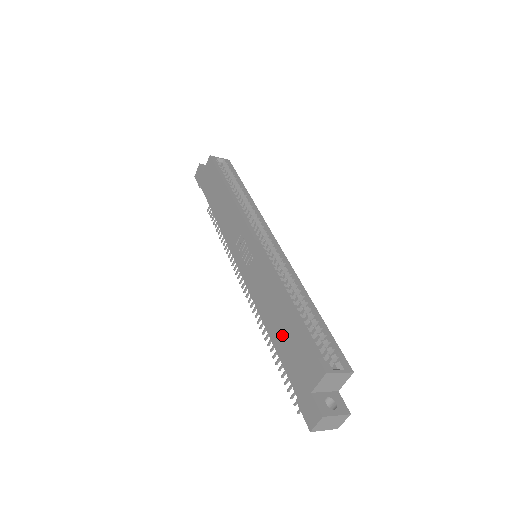
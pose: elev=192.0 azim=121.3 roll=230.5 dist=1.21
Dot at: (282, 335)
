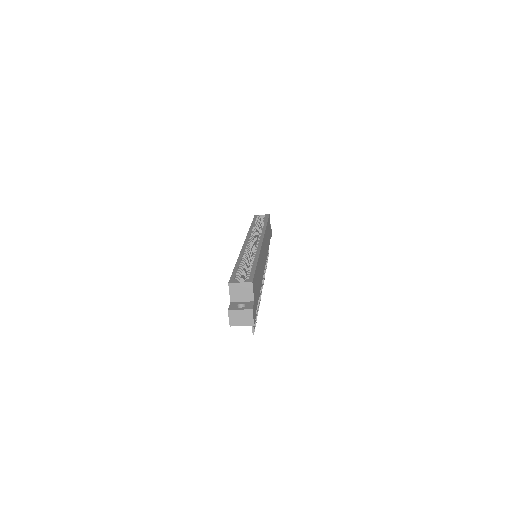
Dot at: occluded
